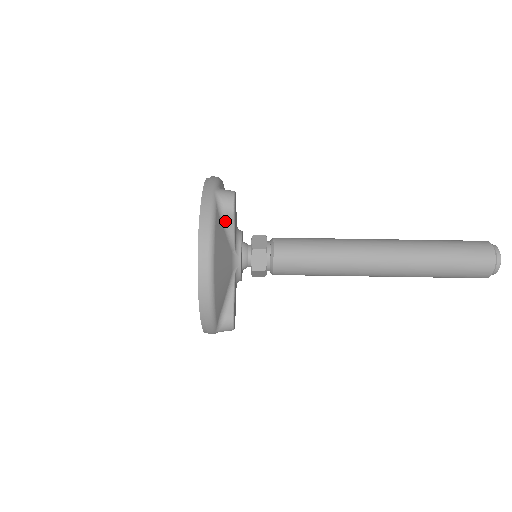
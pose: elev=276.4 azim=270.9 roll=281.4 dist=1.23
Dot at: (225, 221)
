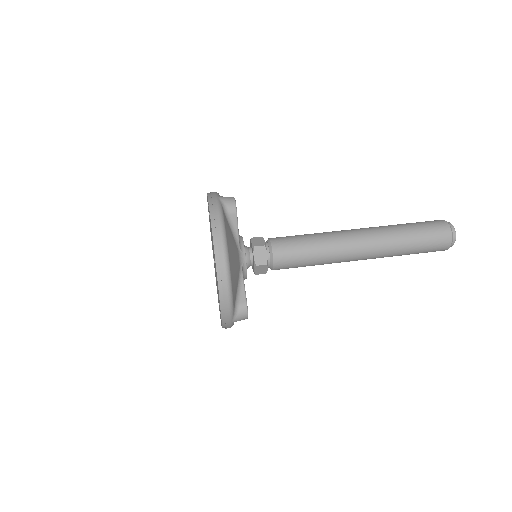
Dot at: (230, 220)
